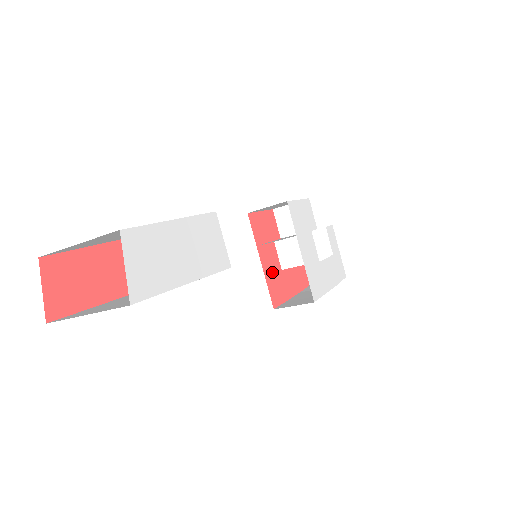
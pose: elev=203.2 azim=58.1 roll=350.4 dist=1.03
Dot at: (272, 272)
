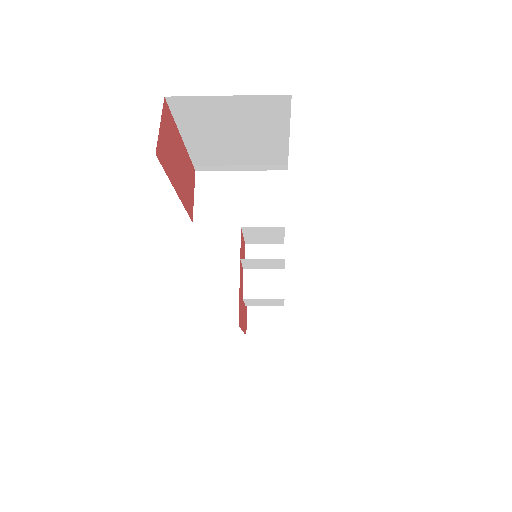
Dot at: (241, 293)
